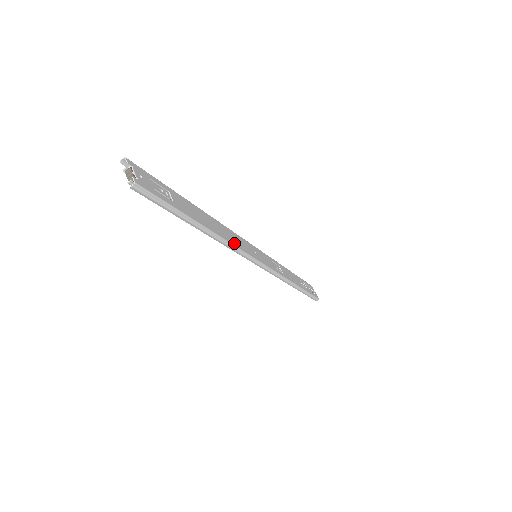
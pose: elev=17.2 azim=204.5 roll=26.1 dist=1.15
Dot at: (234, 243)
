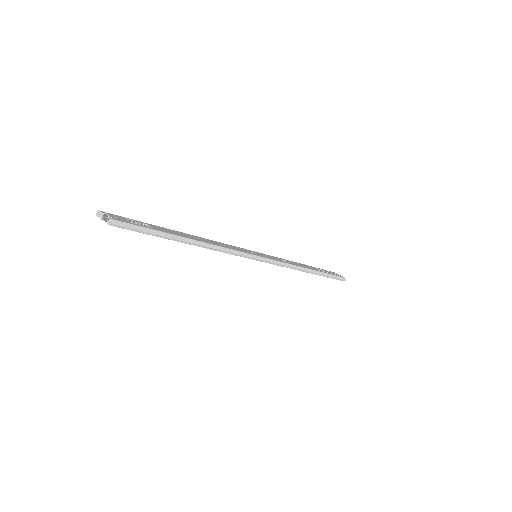
Dot at: (225, 247)
